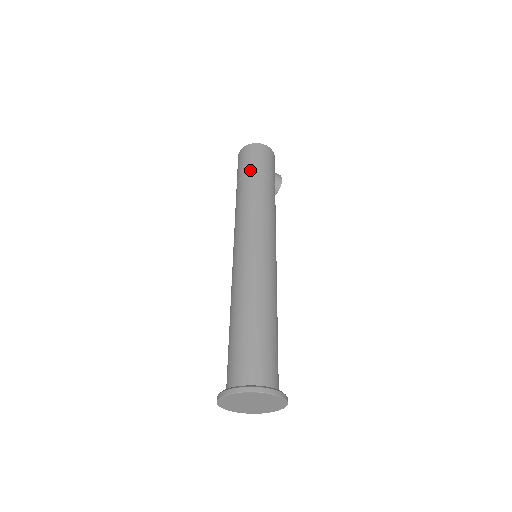
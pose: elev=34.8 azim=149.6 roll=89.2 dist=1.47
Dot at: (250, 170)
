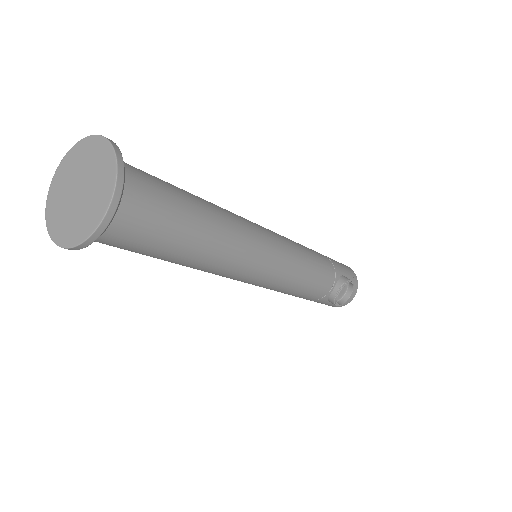
Dot at: occluded
